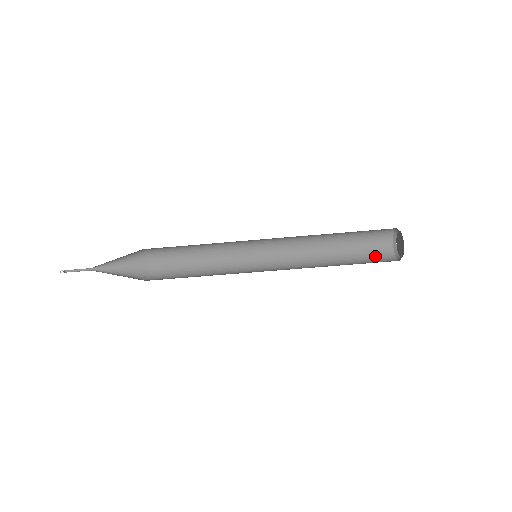
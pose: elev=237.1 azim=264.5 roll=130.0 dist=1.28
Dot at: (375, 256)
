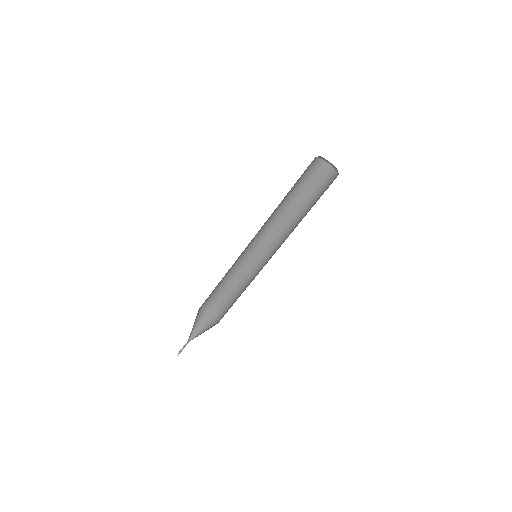
Dot at: occluded
